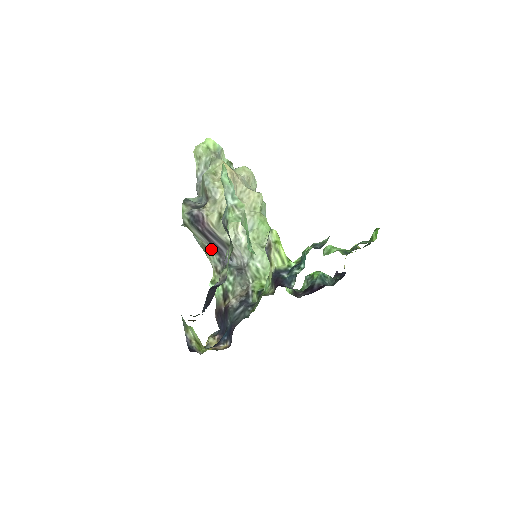
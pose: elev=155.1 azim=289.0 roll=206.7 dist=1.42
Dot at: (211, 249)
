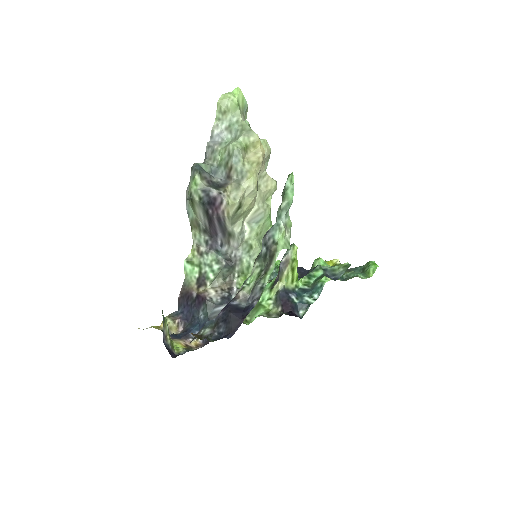
Dot at: (203, 228)
